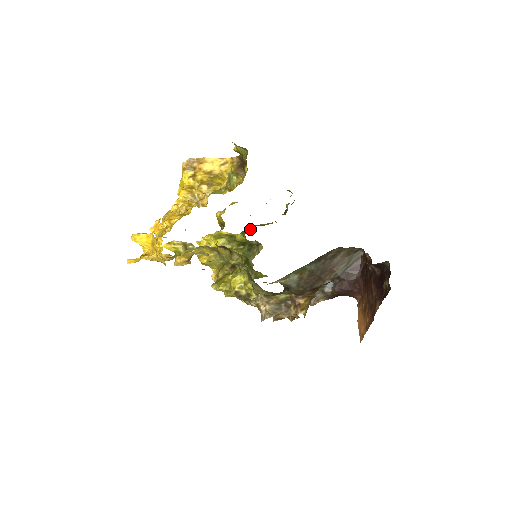
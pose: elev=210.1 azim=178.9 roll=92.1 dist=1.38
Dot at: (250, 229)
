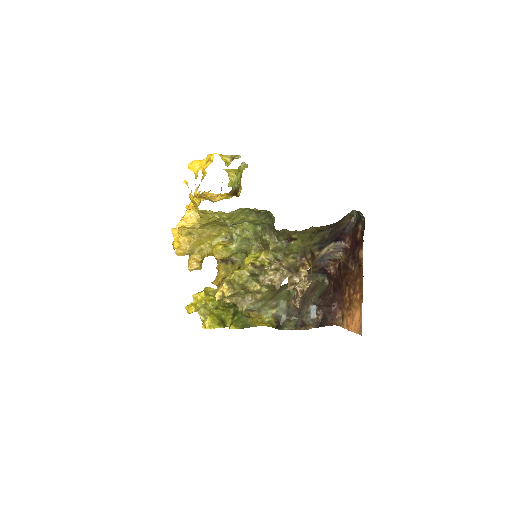
Dot at: occluded
